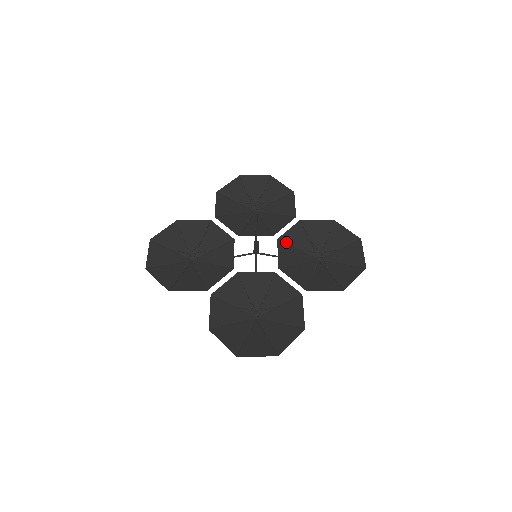
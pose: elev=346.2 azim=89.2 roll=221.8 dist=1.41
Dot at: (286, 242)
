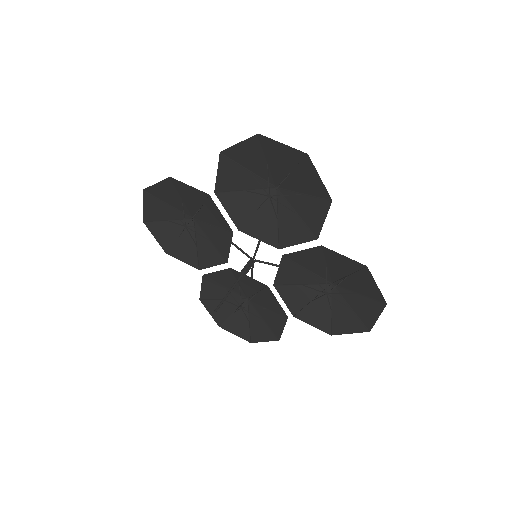
Dot at: (294, 260)
